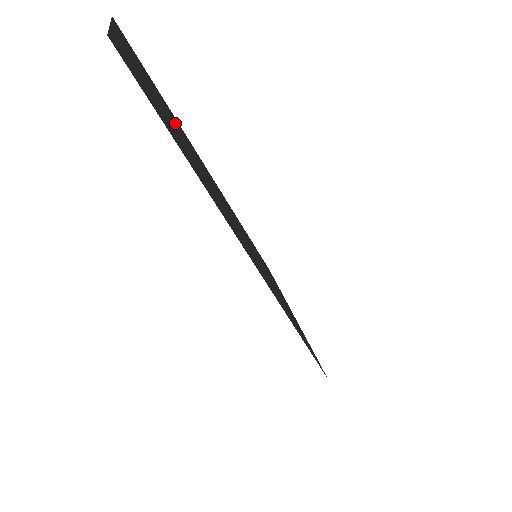
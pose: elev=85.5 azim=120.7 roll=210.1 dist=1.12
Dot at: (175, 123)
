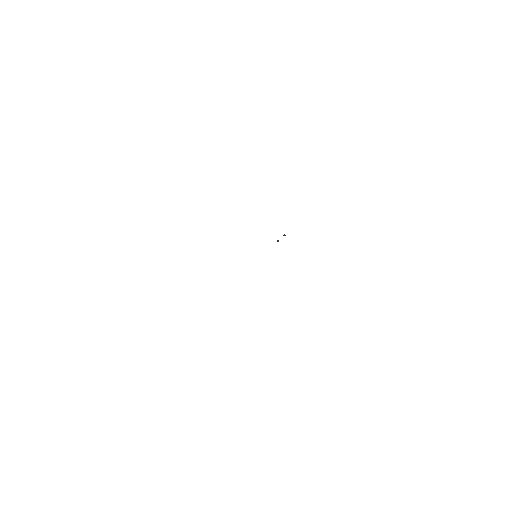
Dot at: occluded
